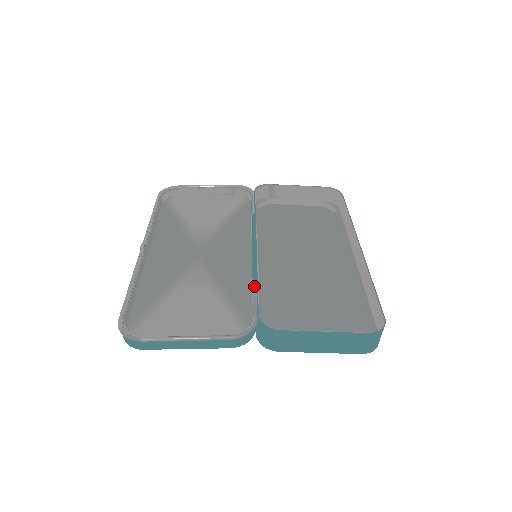
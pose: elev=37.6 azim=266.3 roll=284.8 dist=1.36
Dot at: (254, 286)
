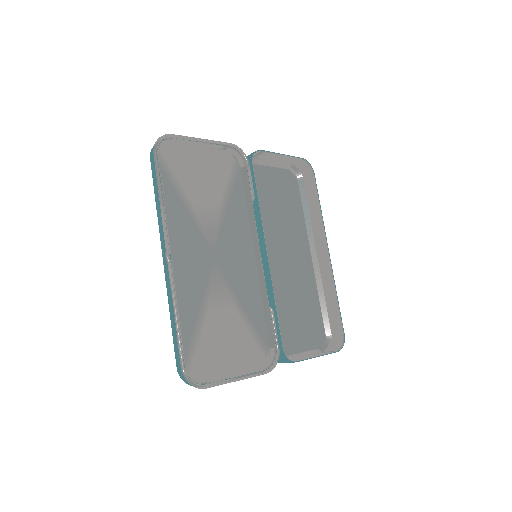
Dot at: (273, 312)
